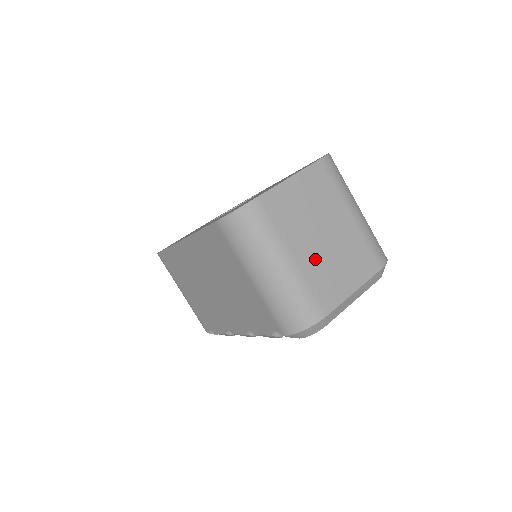
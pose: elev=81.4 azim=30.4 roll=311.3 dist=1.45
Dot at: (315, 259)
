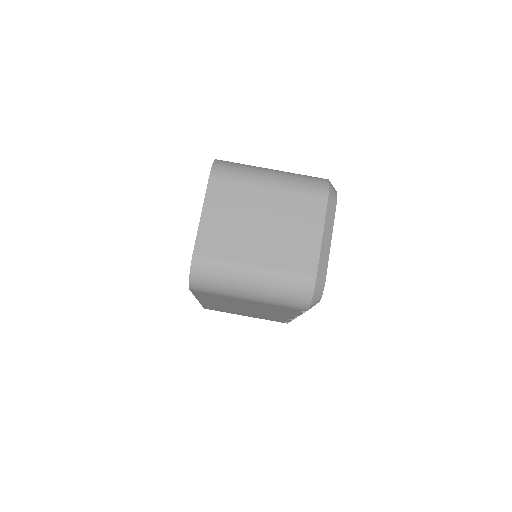
Dot at: (271, 248)
